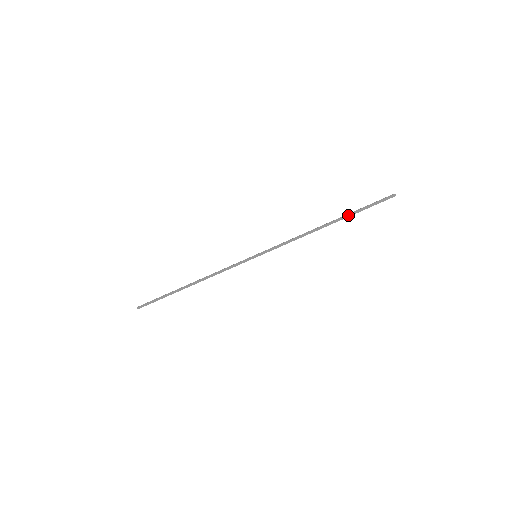
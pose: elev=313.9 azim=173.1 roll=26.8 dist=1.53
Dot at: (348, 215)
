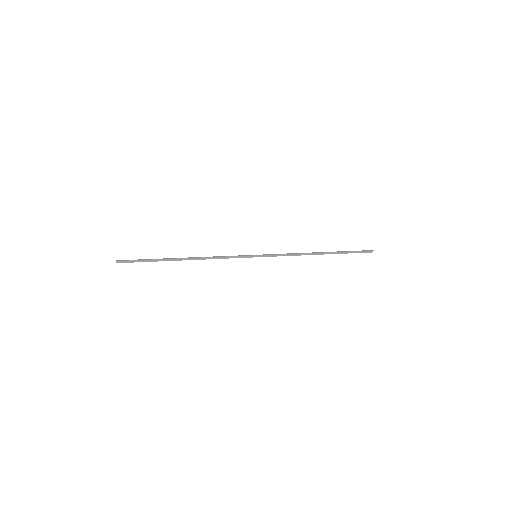
Dot at: (338, 252)
